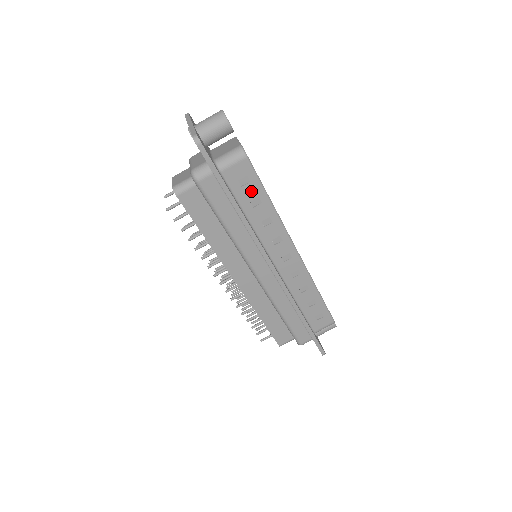
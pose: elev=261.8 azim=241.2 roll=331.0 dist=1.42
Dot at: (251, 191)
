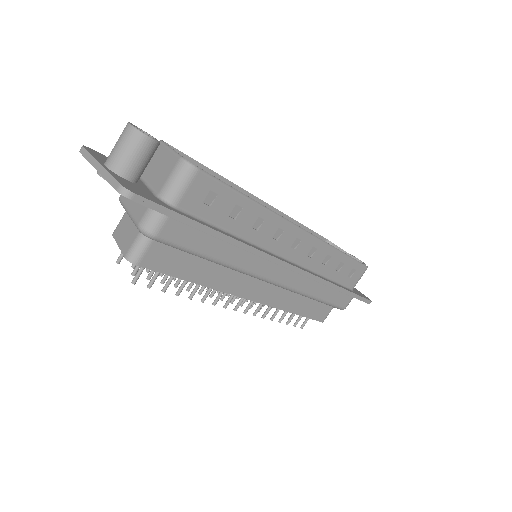
Dot at: (224, 204)
